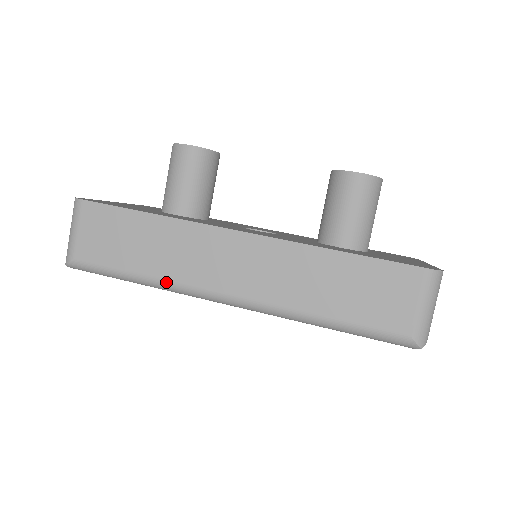
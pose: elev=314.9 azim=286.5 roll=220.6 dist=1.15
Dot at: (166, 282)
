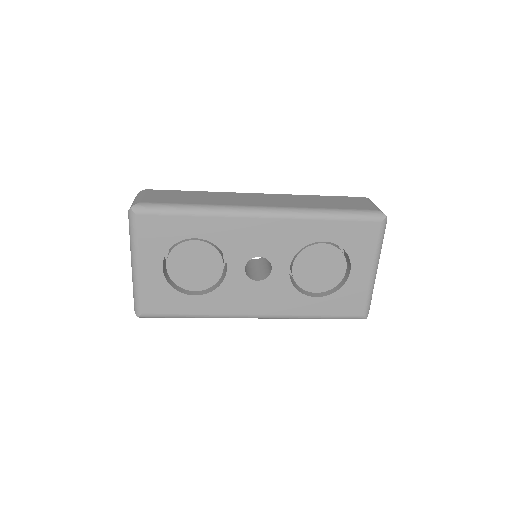
Dot at: (216, 205)
